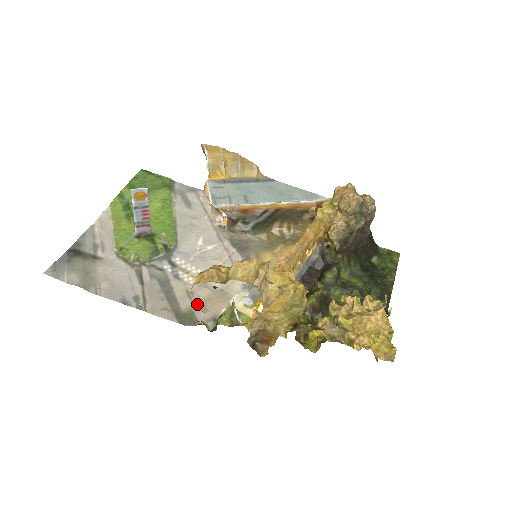
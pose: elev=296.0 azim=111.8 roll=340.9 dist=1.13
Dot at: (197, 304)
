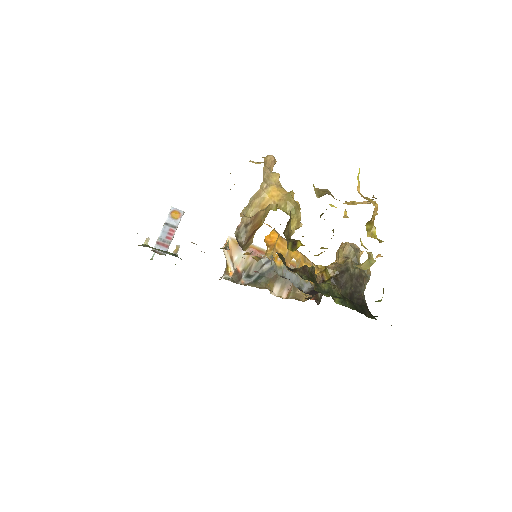
Dot at: occluded
